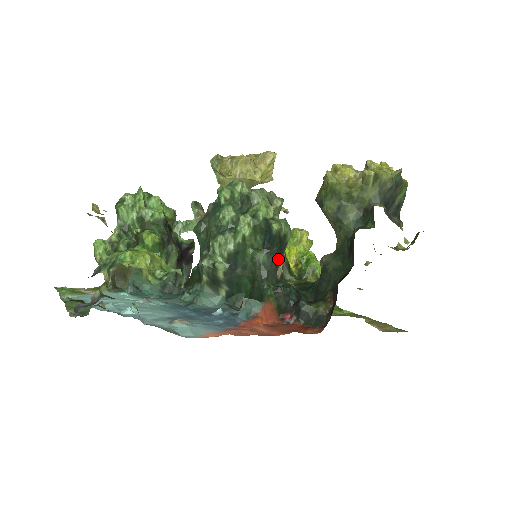
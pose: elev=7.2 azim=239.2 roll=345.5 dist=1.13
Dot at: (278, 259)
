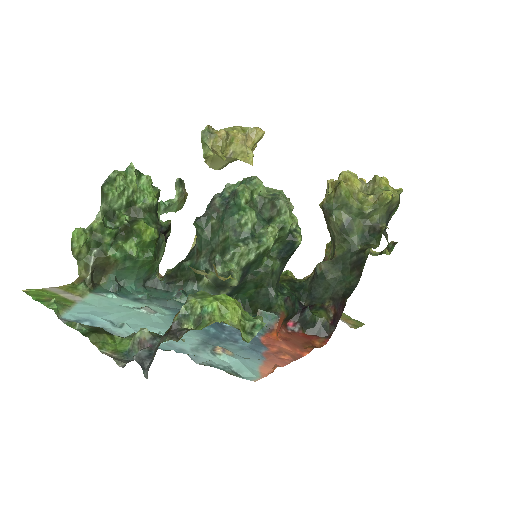
Dot at: (285, 265)
